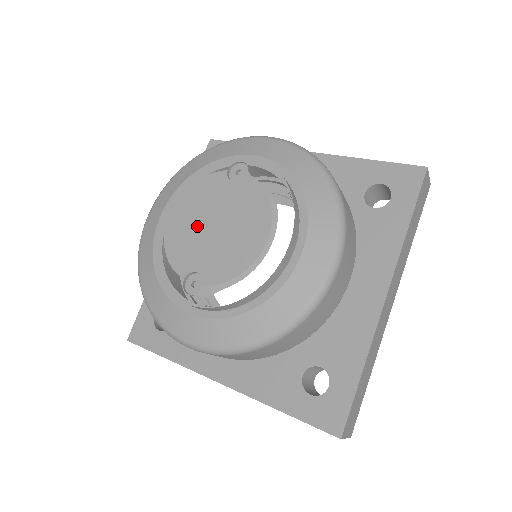
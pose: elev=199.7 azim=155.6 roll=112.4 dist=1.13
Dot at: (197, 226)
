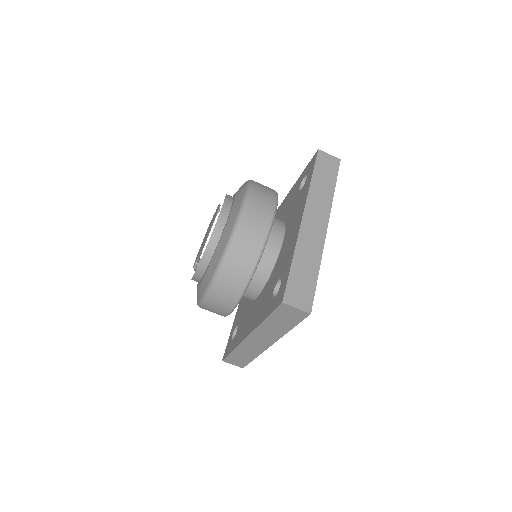
Dot at: (202, 243)
